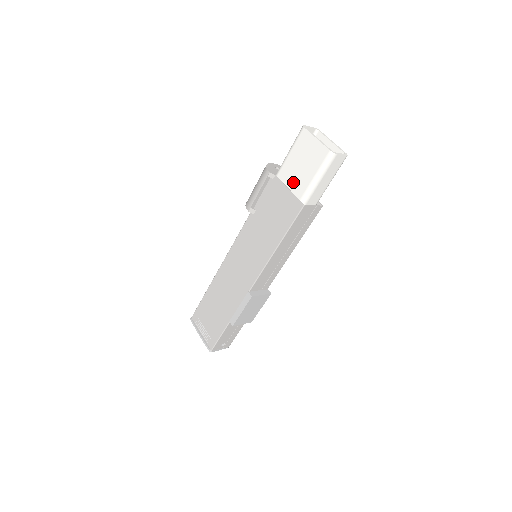
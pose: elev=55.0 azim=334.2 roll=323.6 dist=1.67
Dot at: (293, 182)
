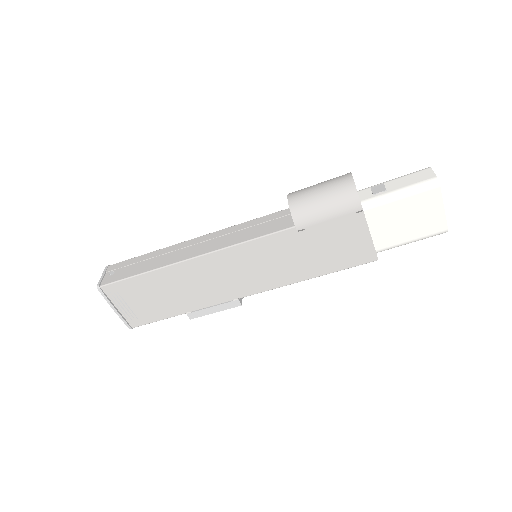
Dot at: (381, 231)
